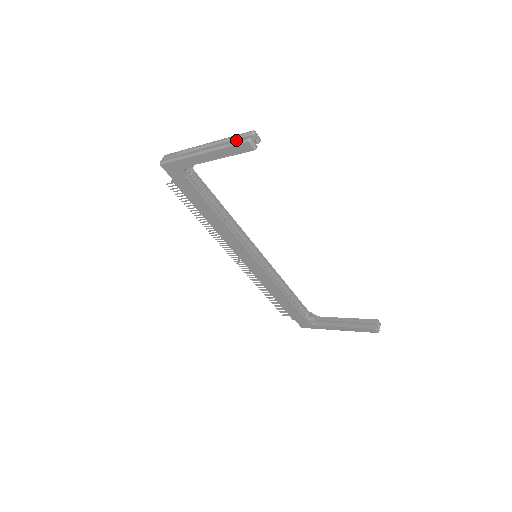
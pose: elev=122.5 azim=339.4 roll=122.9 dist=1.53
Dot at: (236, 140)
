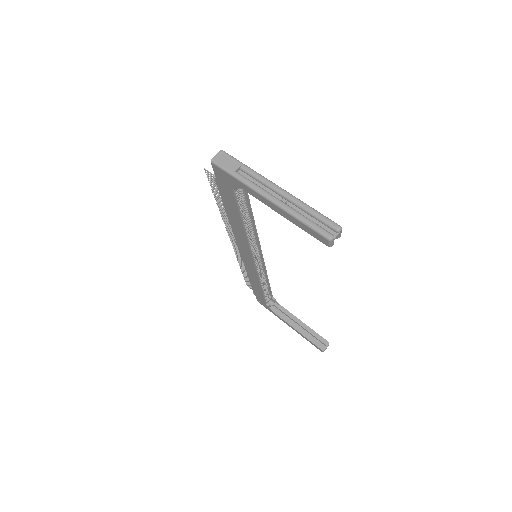
Dot at: (315, 218)
